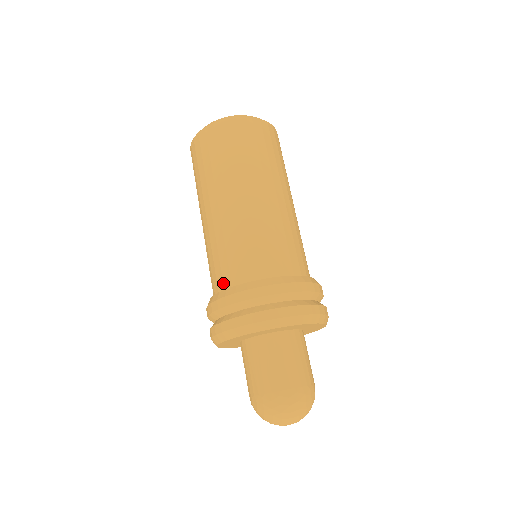
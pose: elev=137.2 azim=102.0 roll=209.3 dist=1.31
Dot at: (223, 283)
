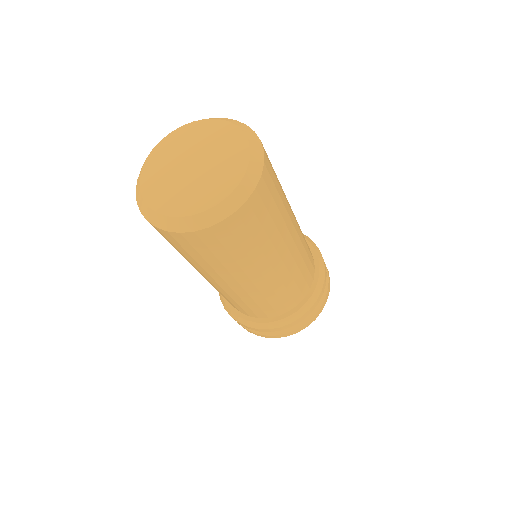
Dot at: (267, 316)
